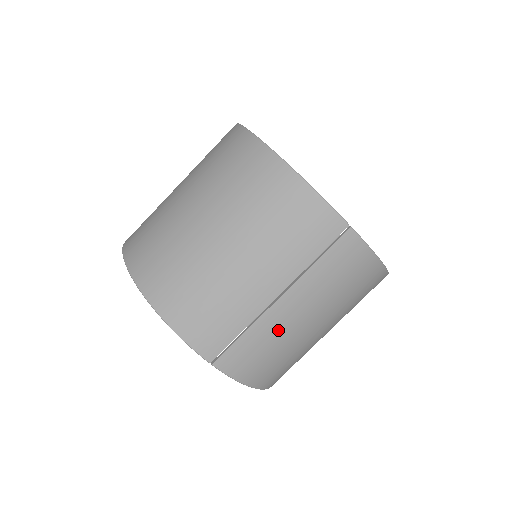
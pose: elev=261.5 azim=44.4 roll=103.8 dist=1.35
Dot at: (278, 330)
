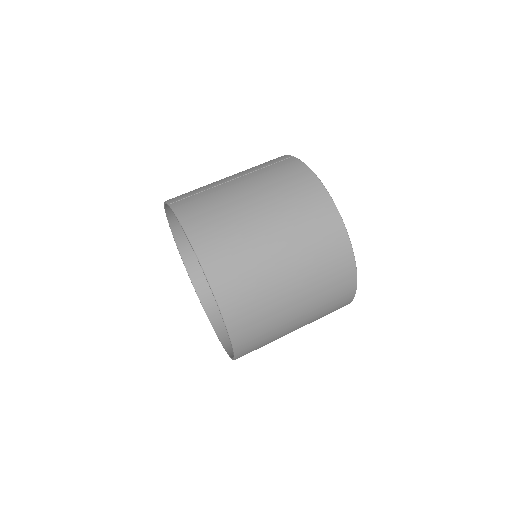
Dot at: (223, 193)
